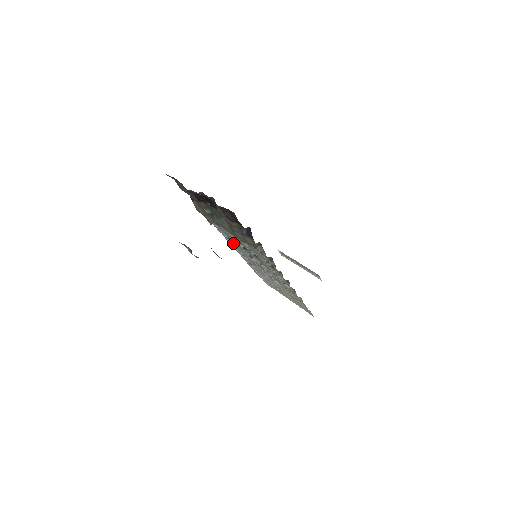
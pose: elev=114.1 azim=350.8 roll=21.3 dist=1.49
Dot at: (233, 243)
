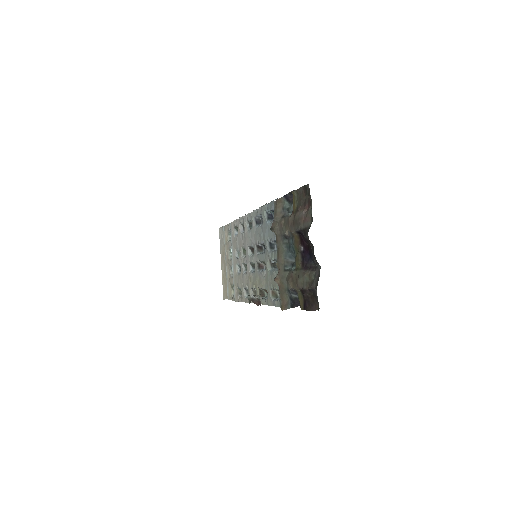
Dot at: (254, 227)
